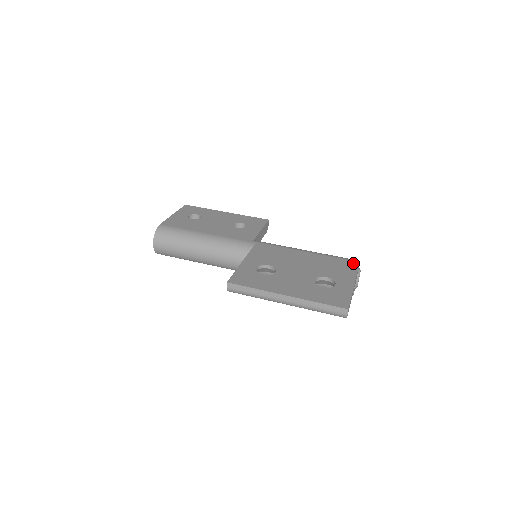
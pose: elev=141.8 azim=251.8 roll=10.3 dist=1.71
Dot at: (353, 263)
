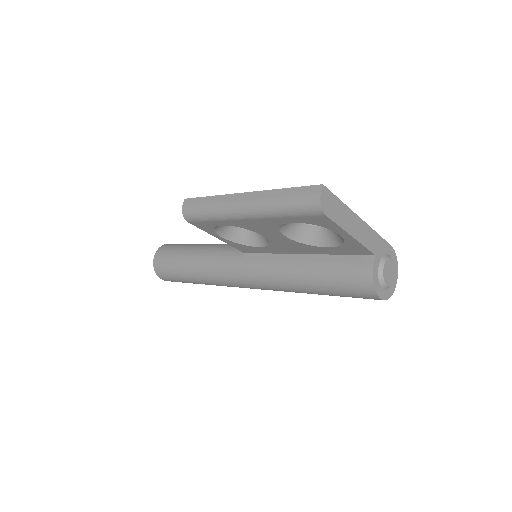
Dot at: occluded
